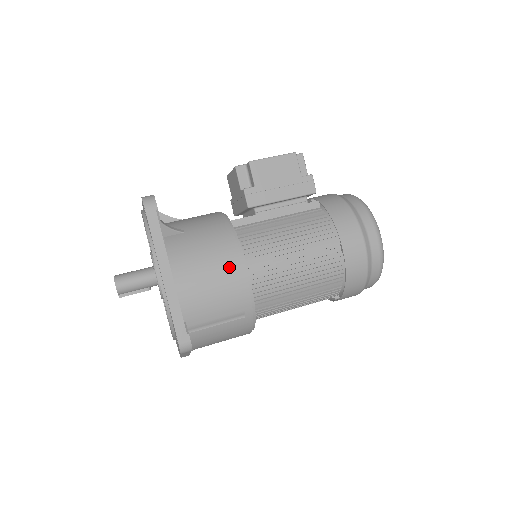
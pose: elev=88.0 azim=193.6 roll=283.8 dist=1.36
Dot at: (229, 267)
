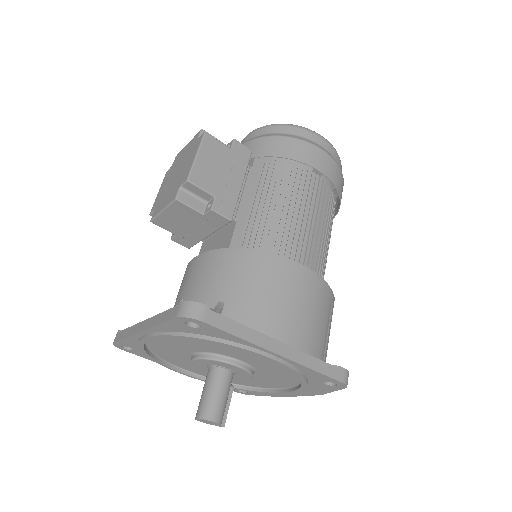
Dot at: (295, 281)
